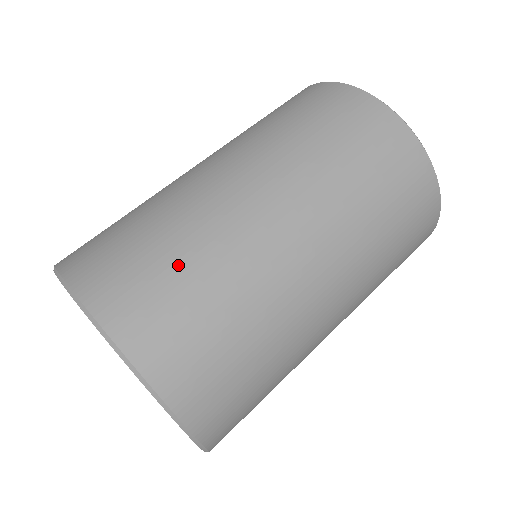
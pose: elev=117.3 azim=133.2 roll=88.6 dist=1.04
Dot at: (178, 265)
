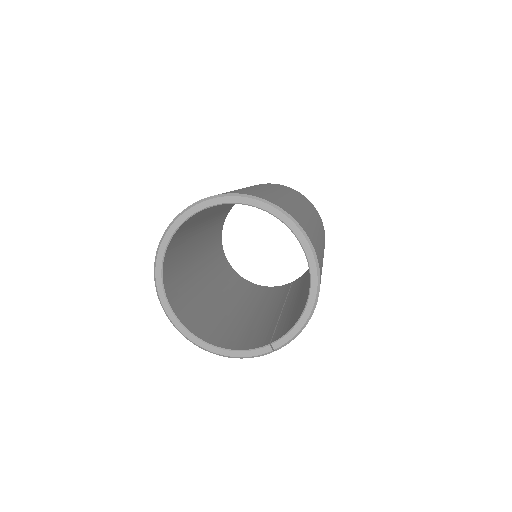
Dot at: occluded
